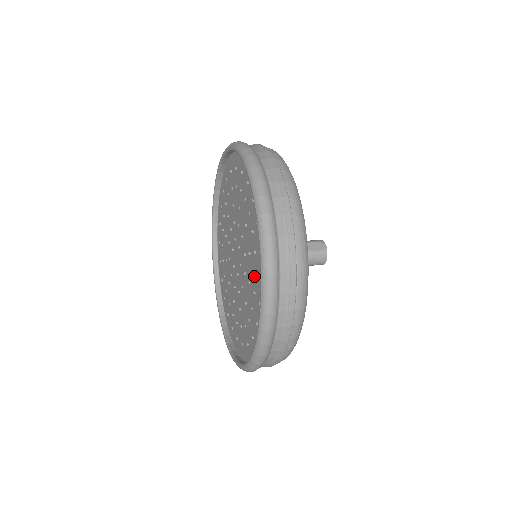
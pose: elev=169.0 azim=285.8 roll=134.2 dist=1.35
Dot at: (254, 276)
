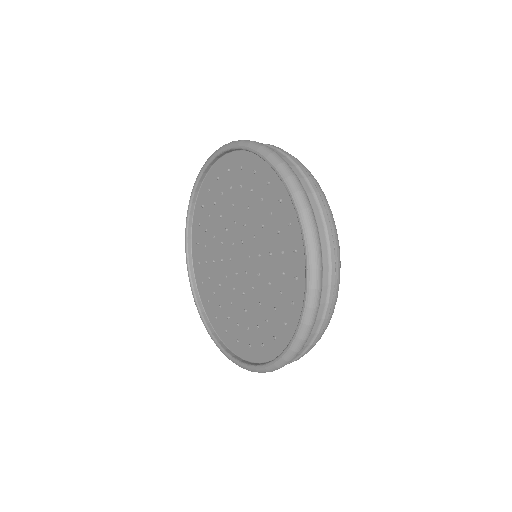
Dot at: (271, 308)
